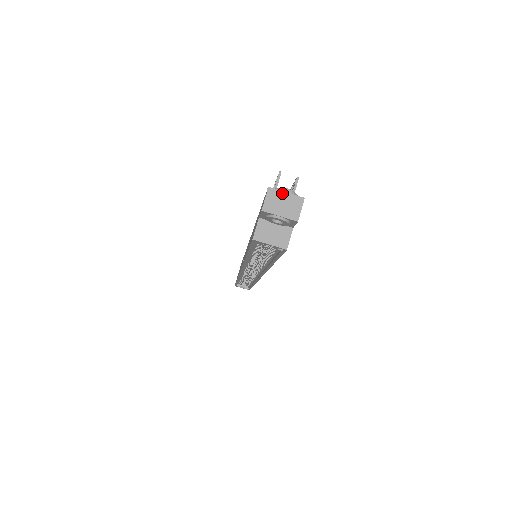
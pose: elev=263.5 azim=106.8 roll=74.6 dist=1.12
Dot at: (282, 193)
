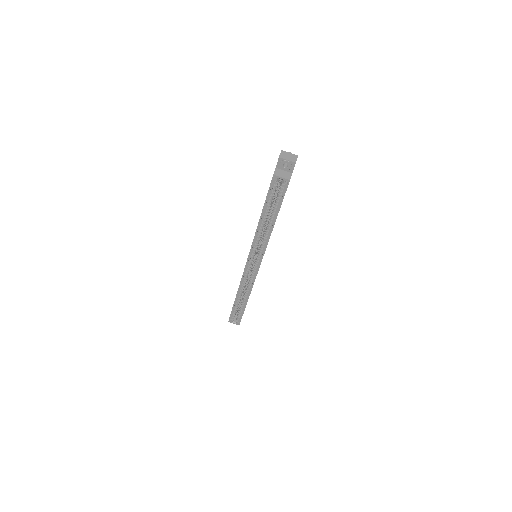
Dot at: (288, 153)
